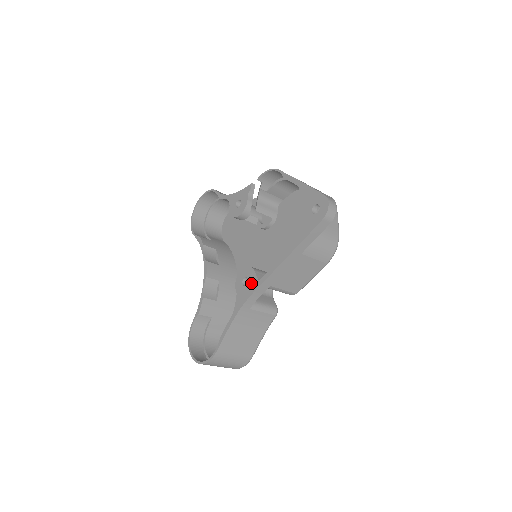
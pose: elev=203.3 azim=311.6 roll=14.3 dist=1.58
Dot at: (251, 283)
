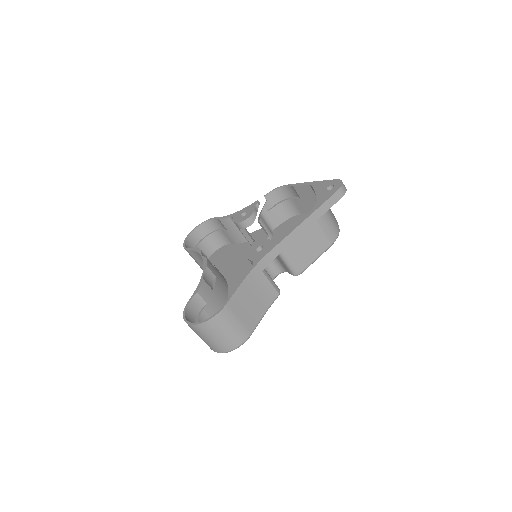
Dot at: (267, 247)
